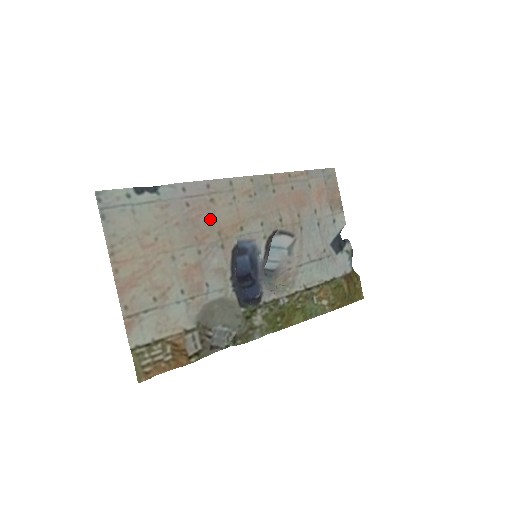
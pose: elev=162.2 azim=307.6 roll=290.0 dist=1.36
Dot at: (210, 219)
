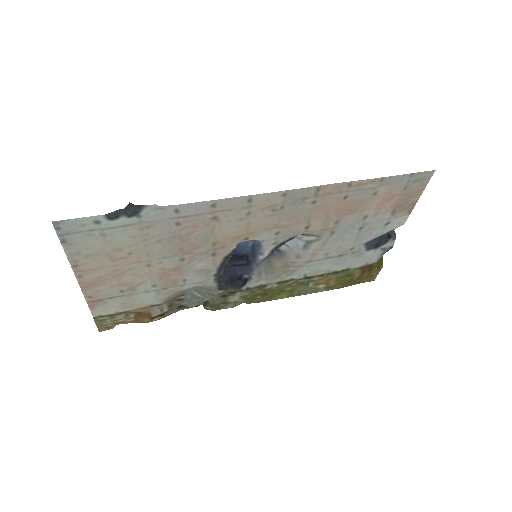
Dot at: (206, 234)
